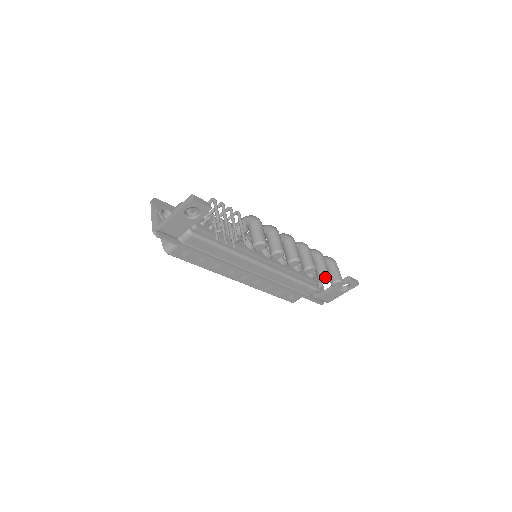
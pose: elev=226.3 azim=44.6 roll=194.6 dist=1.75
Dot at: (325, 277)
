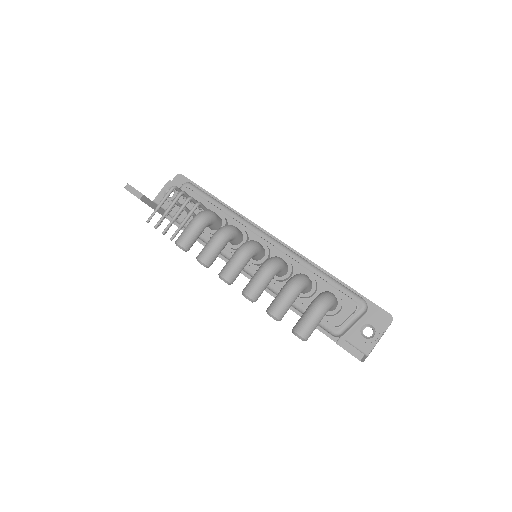
Dot at: (272, 316)
